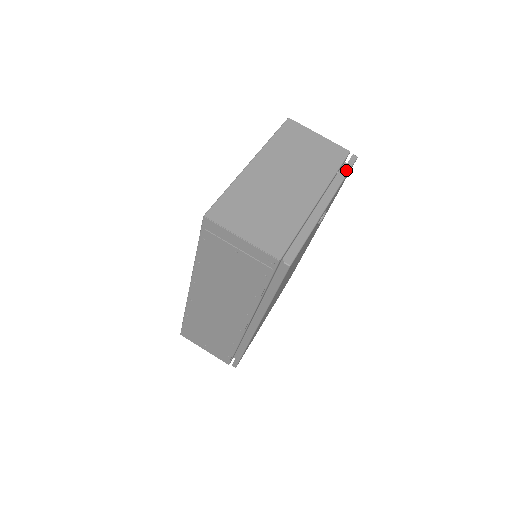
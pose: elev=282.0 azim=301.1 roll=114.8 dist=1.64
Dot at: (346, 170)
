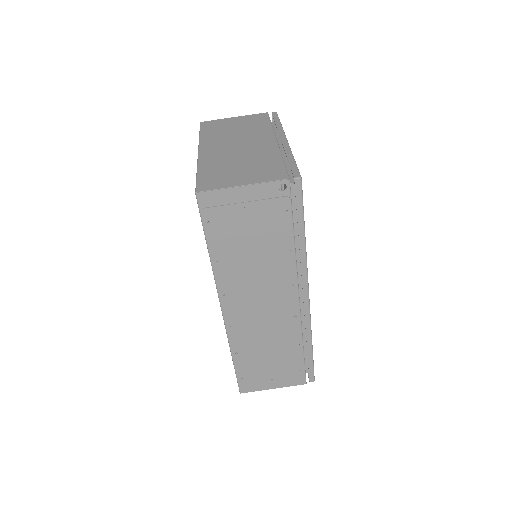
Dot at: (277, 120)
